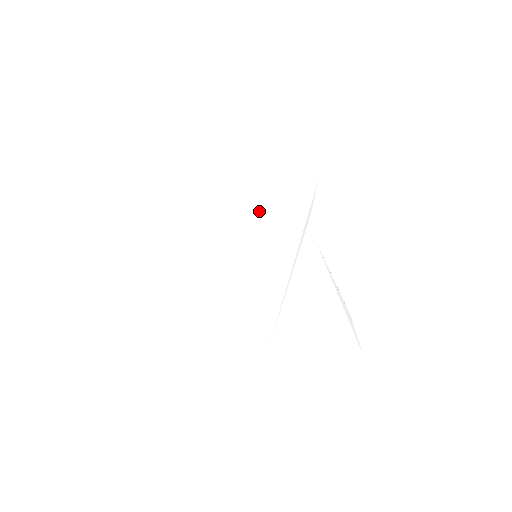
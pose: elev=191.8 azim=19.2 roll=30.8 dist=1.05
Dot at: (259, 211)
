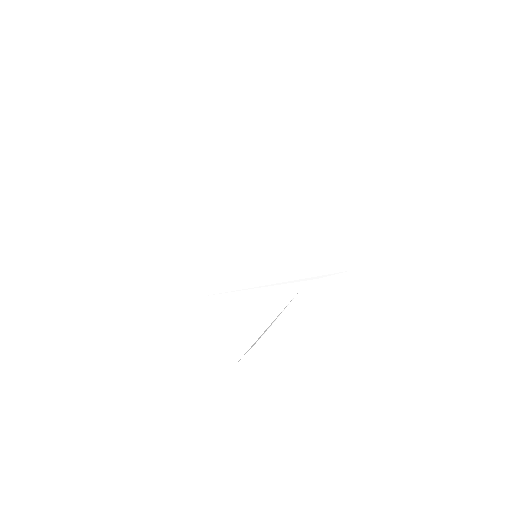
Dot at: (291, 240)
